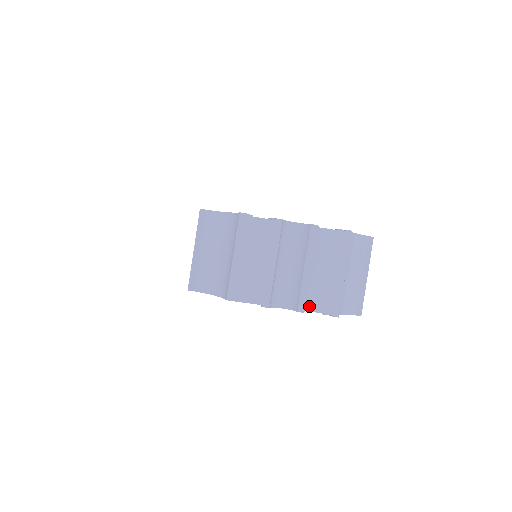
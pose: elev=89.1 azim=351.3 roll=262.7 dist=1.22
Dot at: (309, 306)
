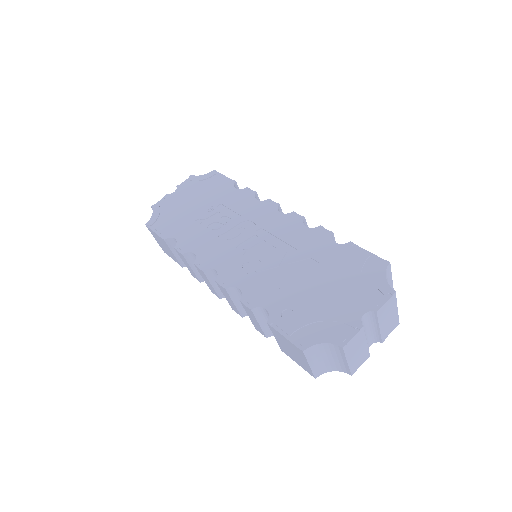
Dot at: (386, 336)
